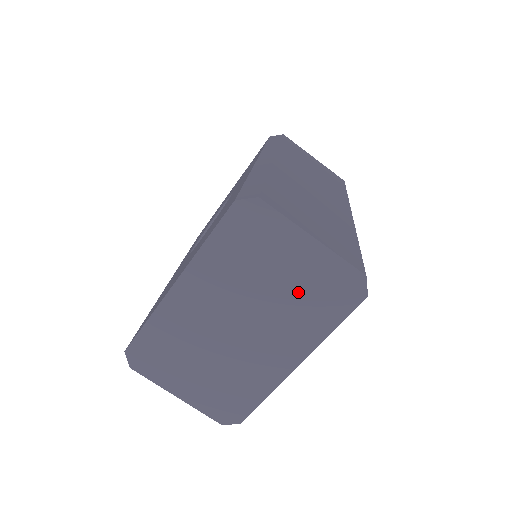
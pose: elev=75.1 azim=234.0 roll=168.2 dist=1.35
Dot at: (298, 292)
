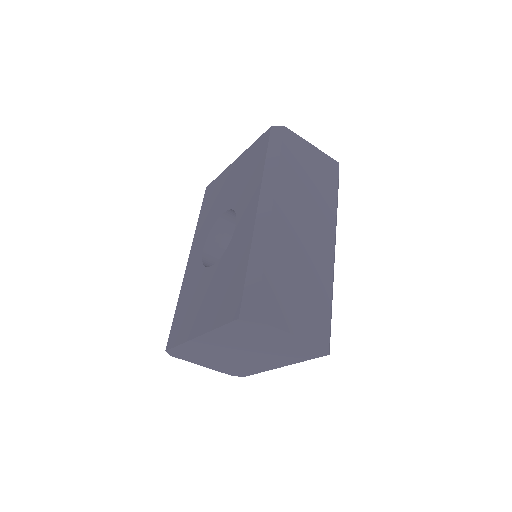
Dot at: (283, 348)
